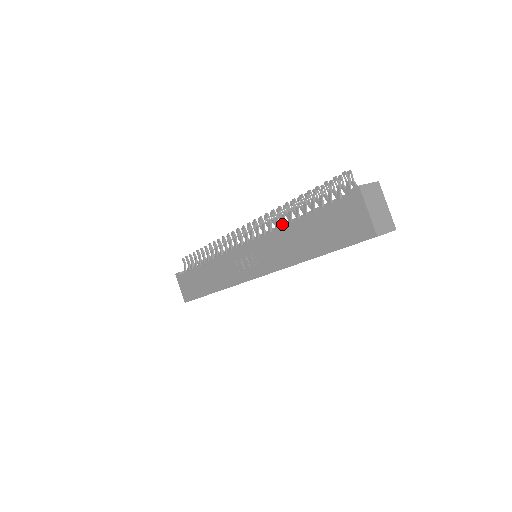
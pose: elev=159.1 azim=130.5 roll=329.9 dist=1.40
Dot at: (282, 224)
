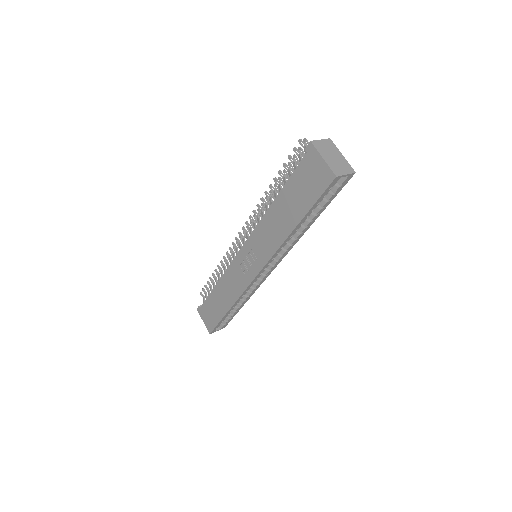
Dot at: occluded
